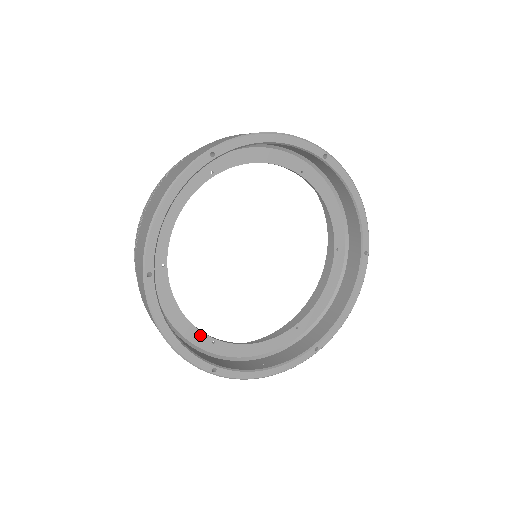
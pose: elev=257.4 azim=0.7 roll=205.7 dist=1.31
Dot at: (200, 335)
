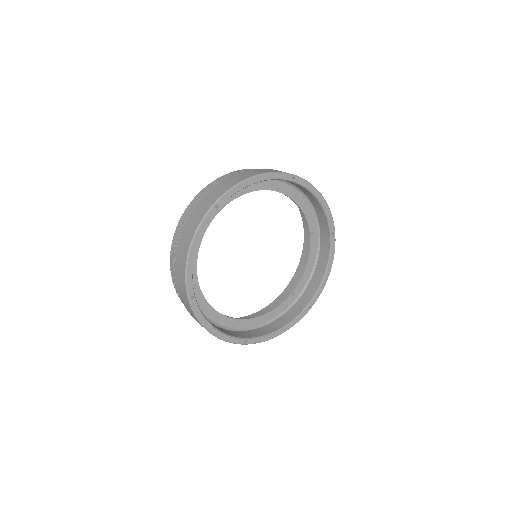
Dot at: (229, 320)
